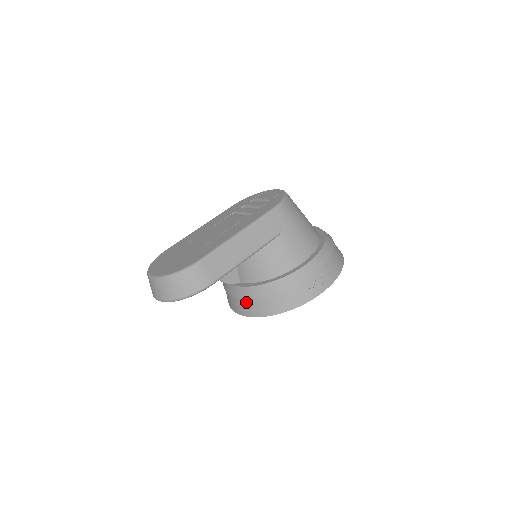
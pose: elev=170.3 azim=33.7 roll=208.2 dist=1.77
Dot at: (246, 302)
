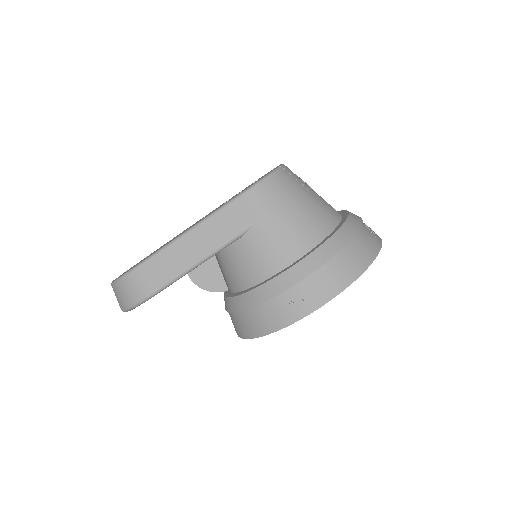
Dot at: (231, 317)
